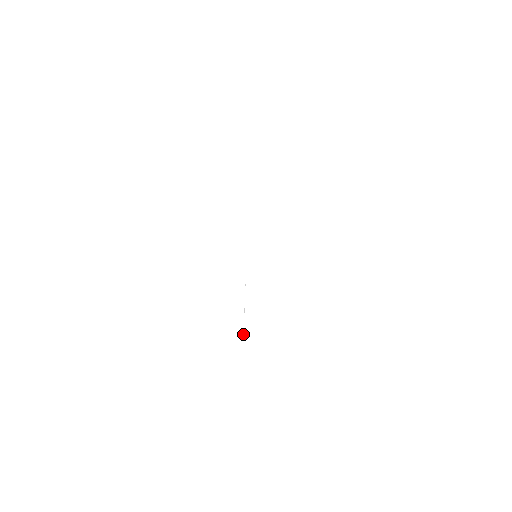
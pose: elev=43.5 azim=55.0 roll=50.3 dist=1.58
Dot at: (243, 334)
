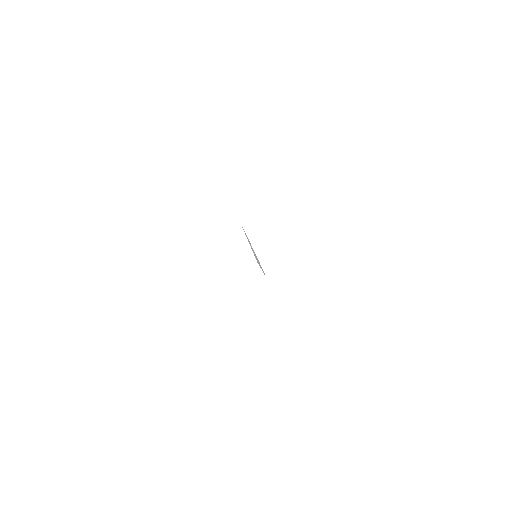
Dot at: occluded
